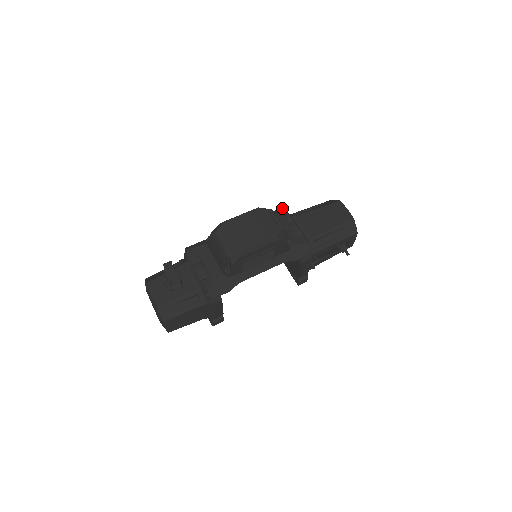
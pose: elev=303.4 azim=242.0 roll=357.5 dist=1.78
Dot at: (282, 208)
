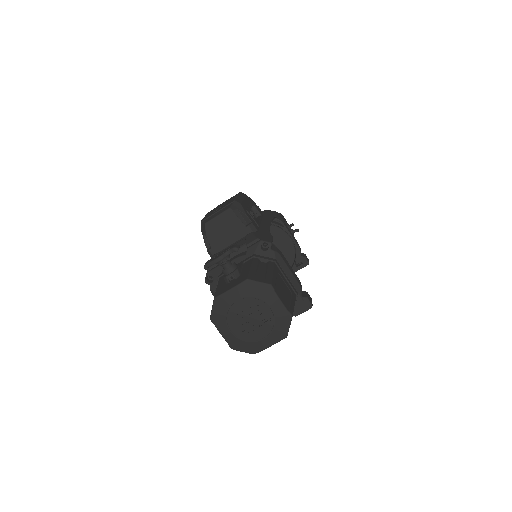
Dot at: occluded
